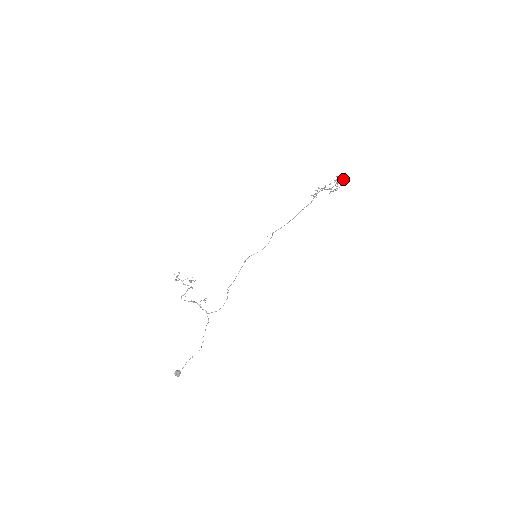
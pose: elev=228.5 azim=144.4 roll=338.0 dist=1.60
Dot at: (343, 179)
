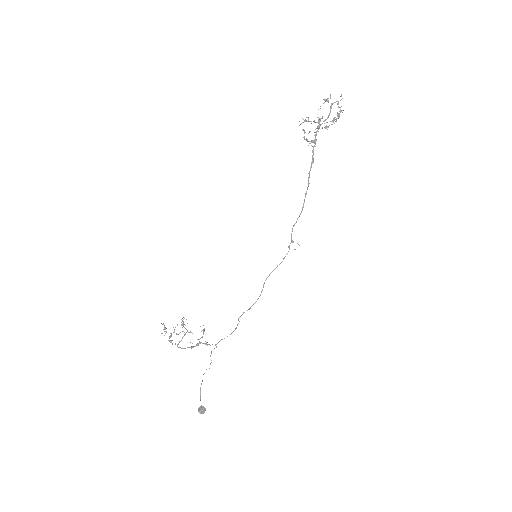
Dot at: occluded
